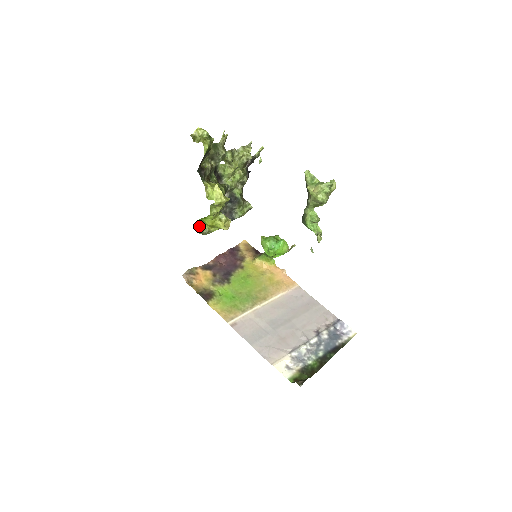
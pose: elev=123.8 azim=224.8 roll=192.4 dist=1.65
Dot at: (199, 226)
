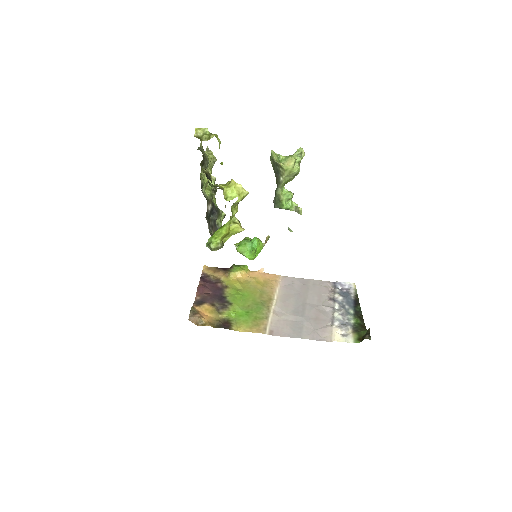
Dot at: (210, 244)
